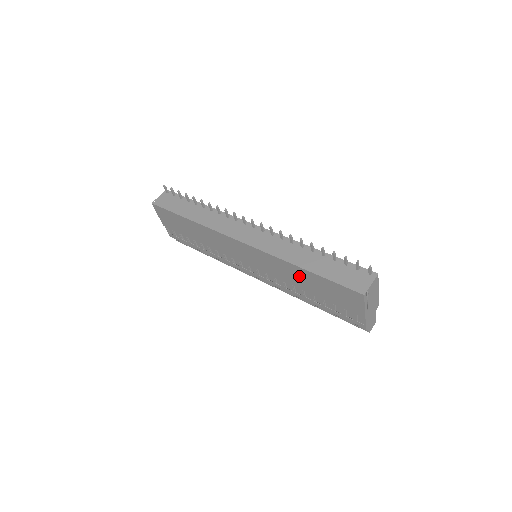
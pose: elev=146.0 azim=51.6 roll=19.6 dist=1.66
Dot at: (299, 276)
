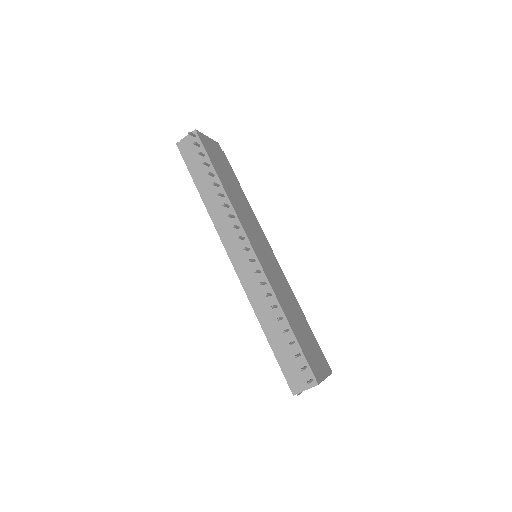
Dot at: occluded
